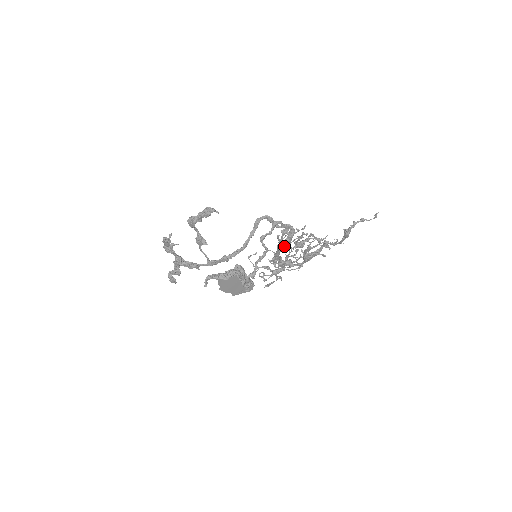
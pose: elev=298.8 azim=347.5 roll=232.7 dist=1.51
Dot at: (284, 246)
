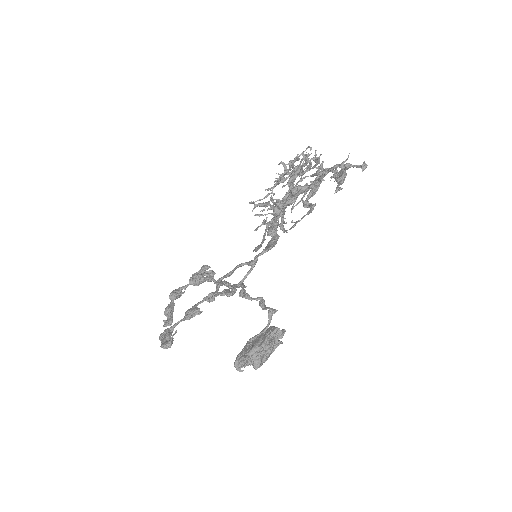
Dot at: (274, 232)
